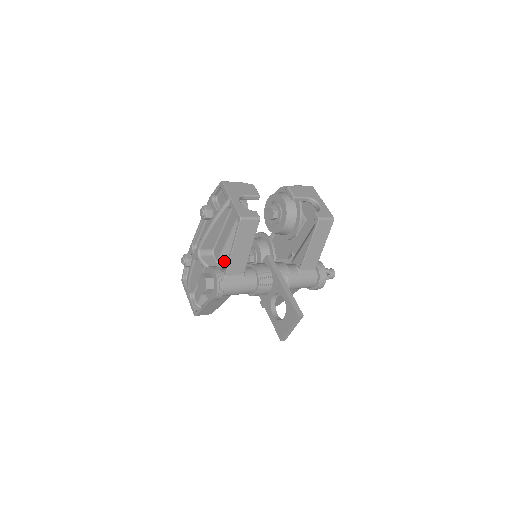
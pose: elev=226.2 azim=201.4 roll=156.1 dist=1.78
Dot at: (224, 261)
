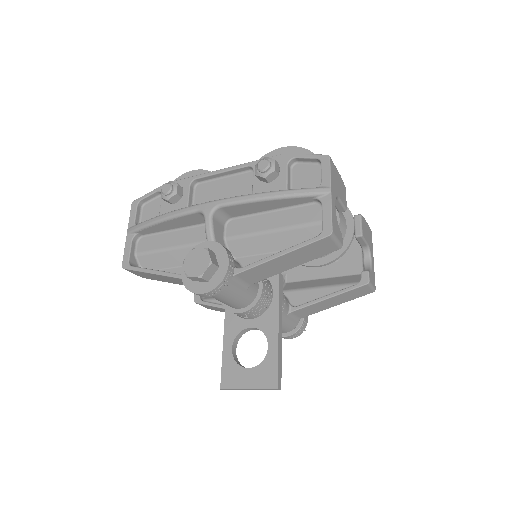
Dot at: (236, 246)
